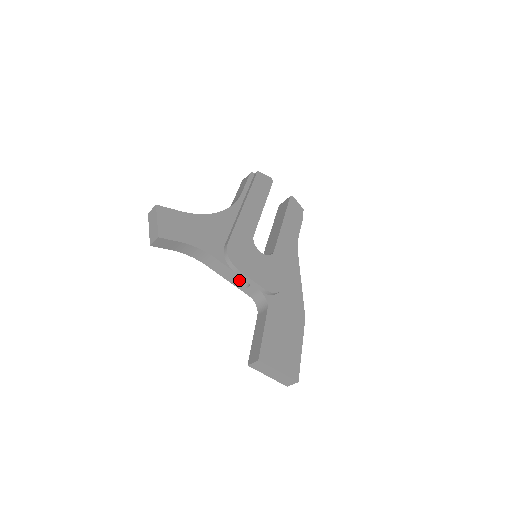
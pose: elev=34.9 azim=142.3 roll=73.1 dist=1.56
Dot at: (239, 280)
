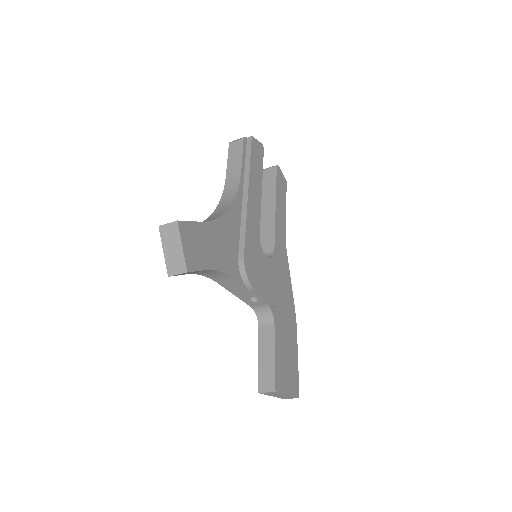
Dot at: (249, 296)
